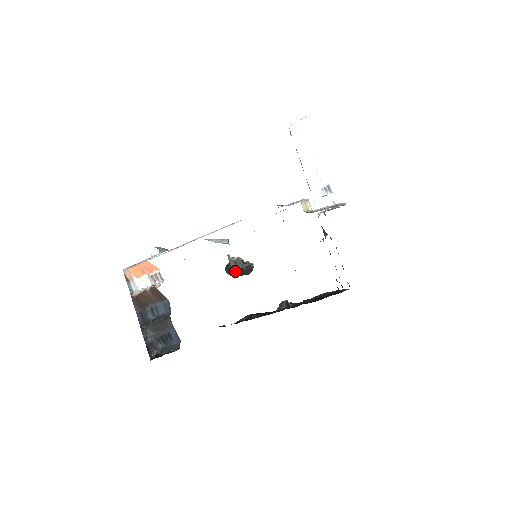
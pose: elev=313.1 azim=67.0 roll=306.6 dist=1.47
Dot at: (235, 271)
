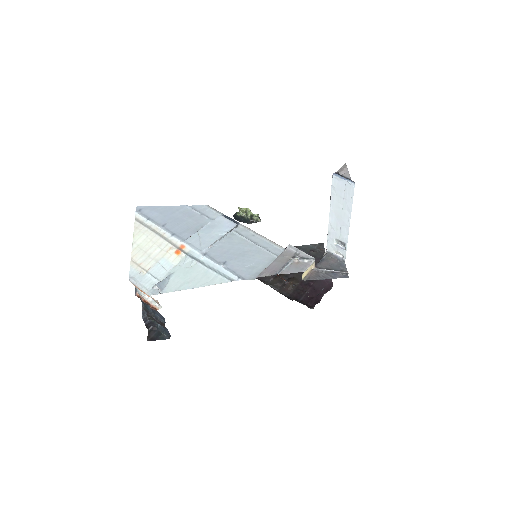
Dot at: occluded
